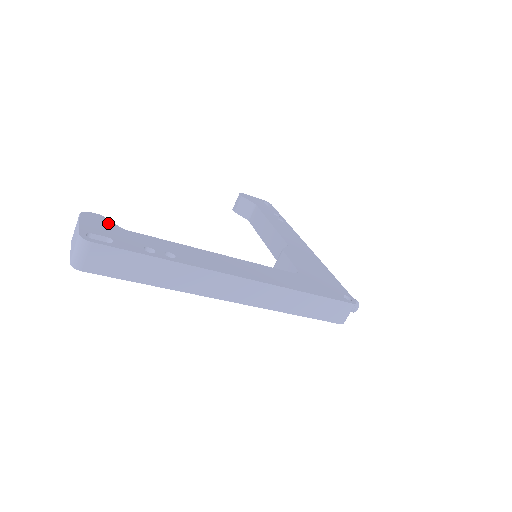
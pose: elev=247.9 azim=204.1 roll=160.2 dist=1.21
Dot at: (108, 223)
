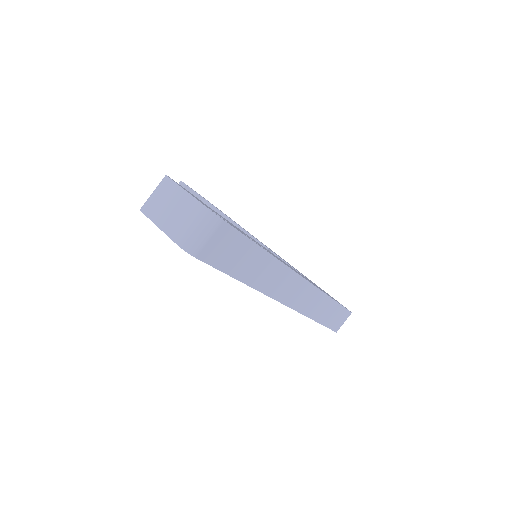
Dot at: occluded
